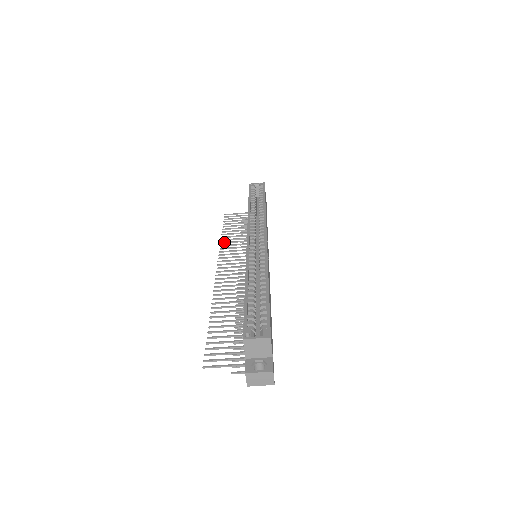
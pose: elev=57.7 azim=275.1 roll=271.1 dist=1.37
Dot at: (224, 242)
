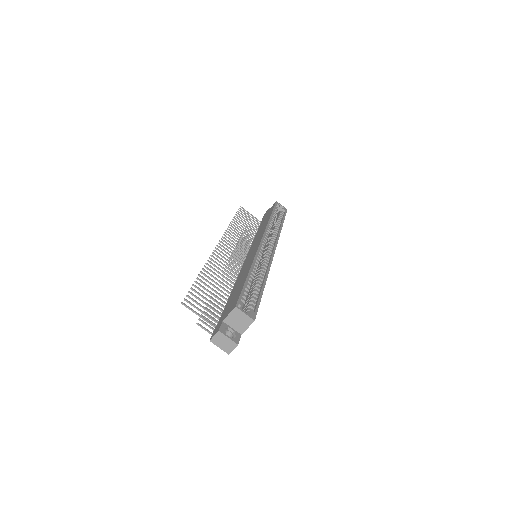
Dot at: occluded
